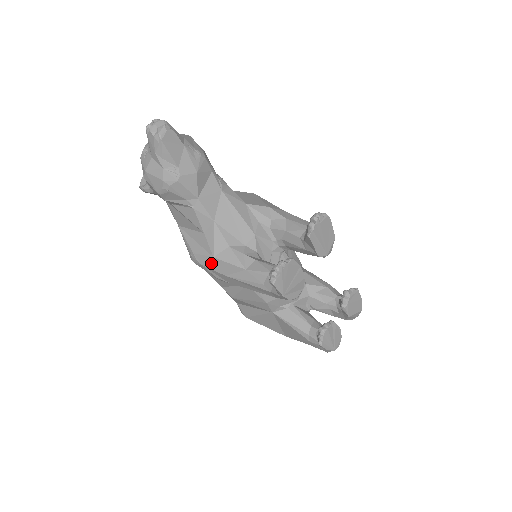
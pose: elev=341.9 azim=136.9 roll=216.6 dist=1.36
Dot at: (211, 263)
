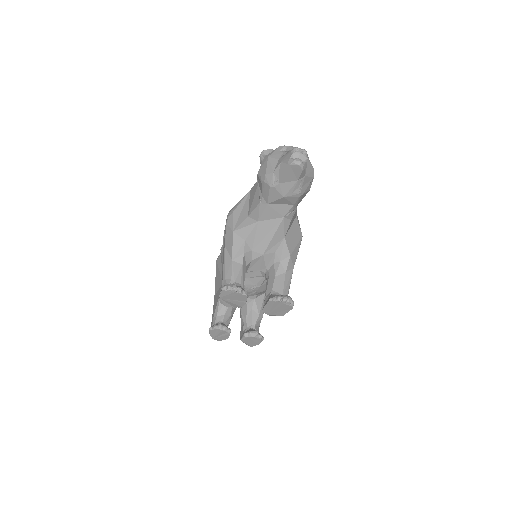
Dot at: (229, 230)
